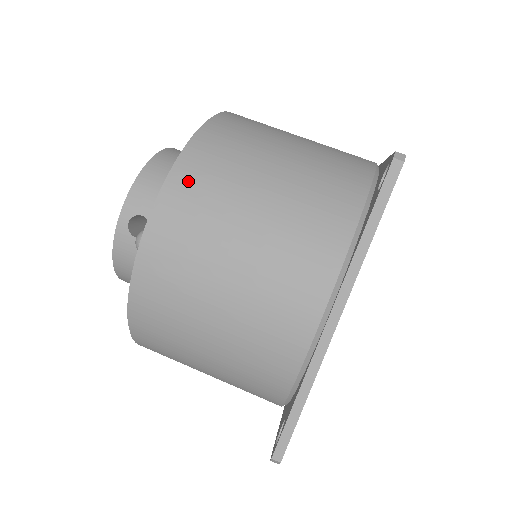
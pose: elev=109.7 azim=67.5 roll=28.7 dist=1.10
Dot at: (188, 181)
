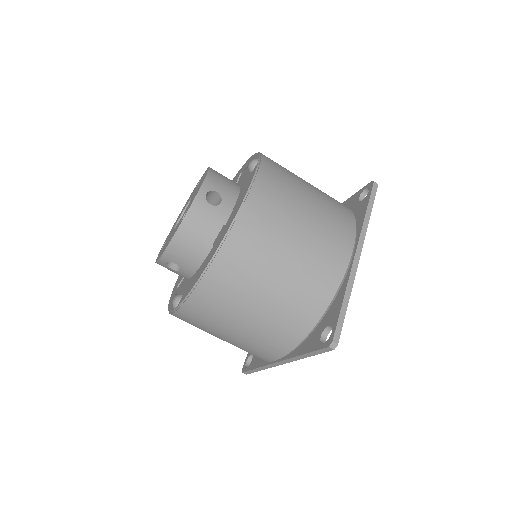
Dot at: (206, 296)
